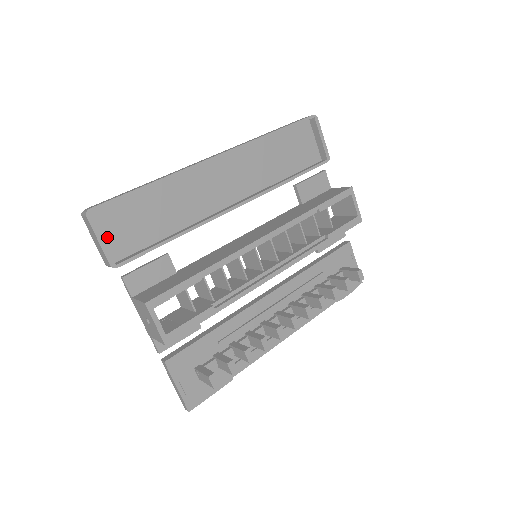
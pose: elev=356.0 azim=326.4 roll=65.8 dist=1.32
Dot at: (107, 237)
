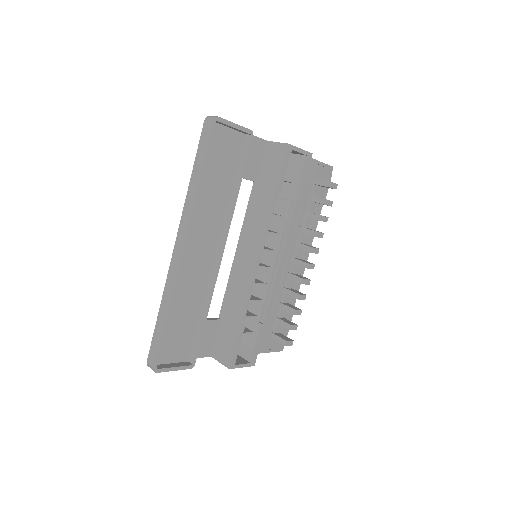
Dot at: (173, 359)
